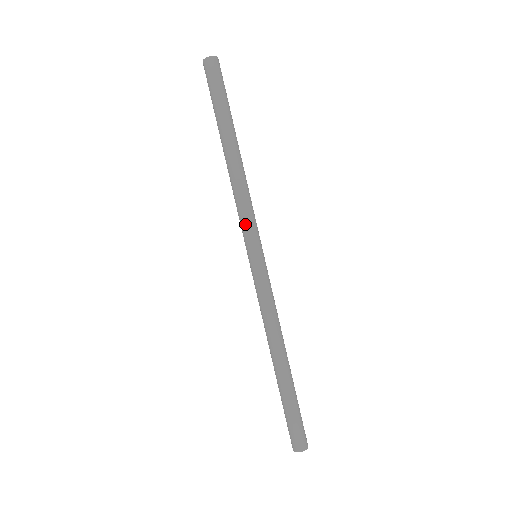
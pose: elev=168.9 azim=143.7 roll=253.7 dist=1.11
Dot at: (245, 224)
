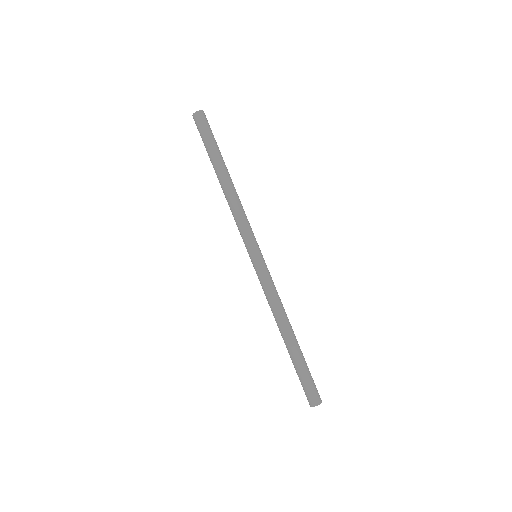
Dot at: (241, 233)
